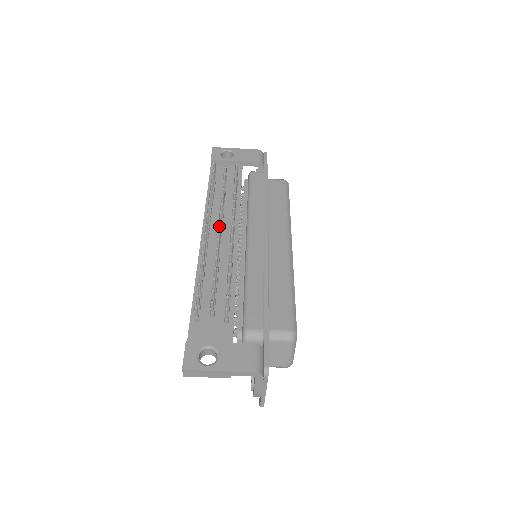
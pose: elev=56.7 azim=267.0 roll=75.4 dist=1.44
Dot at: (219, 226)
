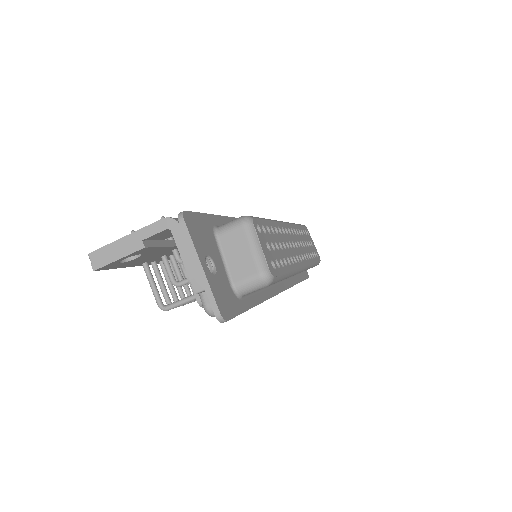
Dot at: occluded
